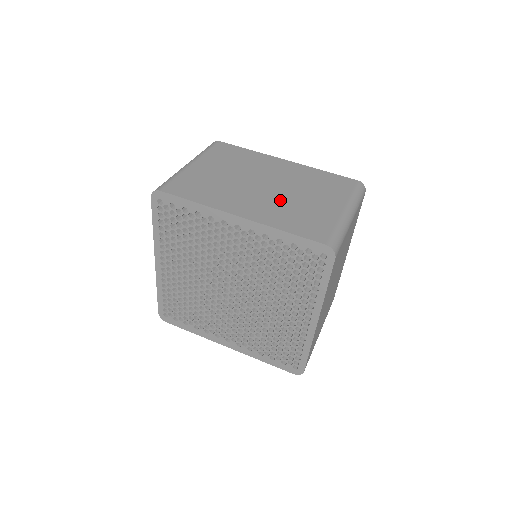
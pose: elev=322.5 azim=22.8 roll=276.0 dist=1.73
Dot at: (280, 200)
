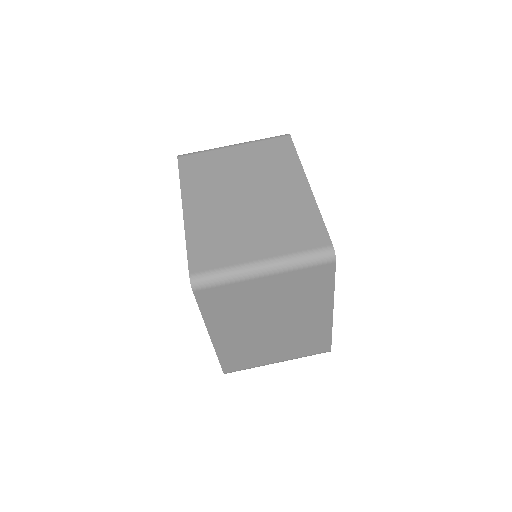
Dot at: (231, 216)
